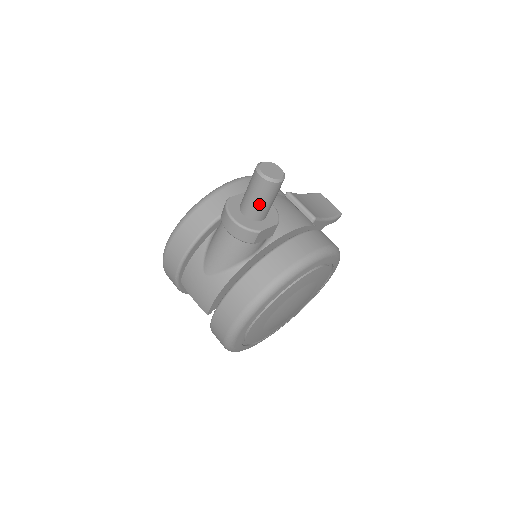
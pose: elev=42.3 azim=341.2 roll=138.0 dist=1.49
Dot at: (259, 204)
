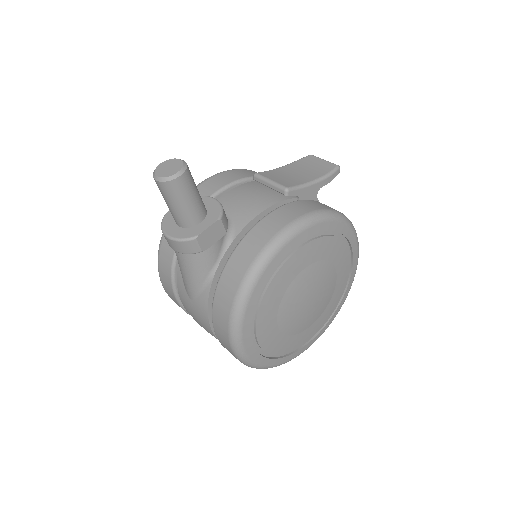
Dot at: (179, 209)
